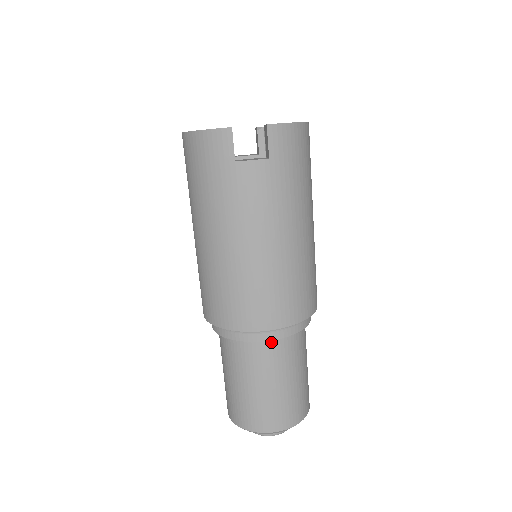
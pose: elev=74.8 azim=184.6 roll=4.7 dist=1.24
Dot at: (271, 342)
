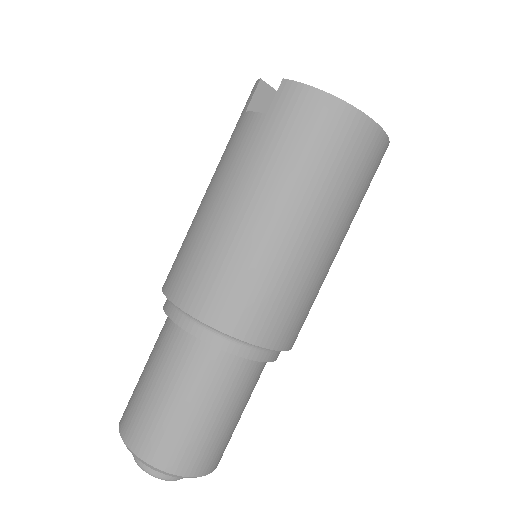
Dot at: (177, 328)
